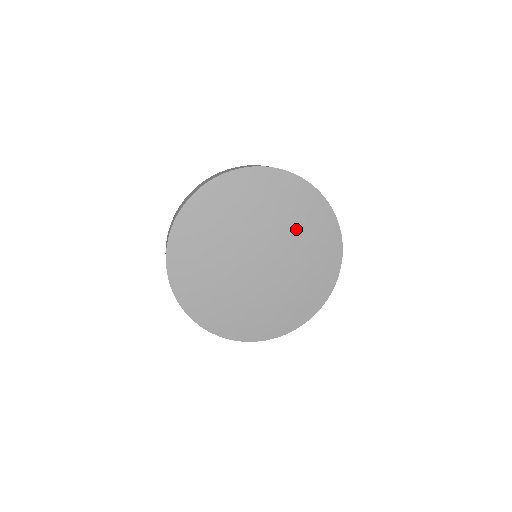
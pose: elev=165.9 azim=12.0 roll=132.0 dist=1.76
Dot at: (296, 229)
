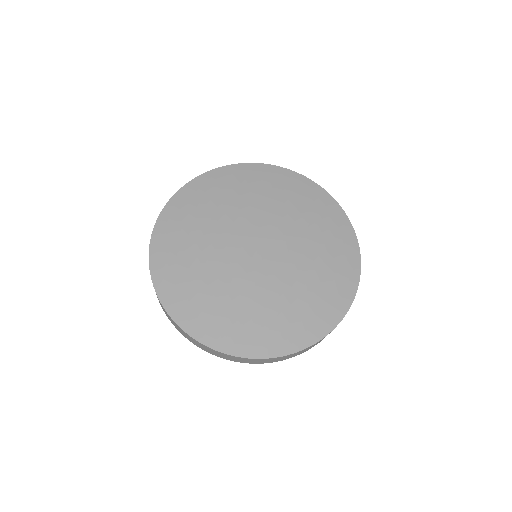
Dot at: (313, 259)
